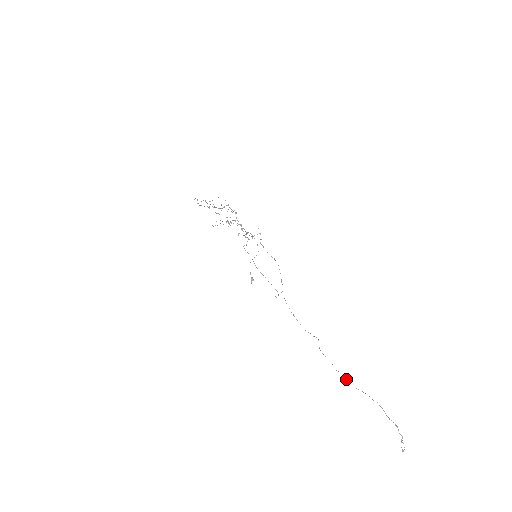
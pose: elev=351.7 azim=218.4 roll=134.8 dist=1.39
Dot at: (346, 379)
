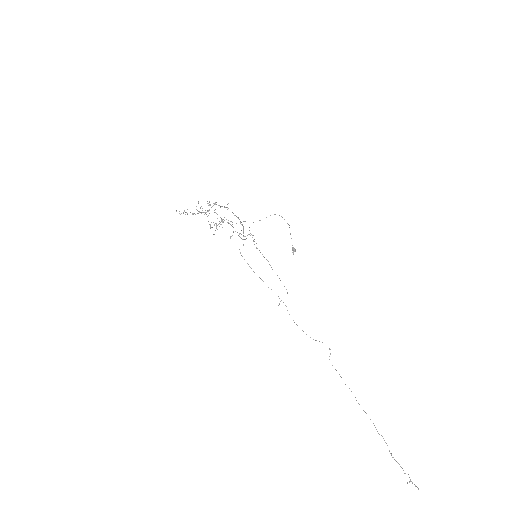
Dot at: occluded
